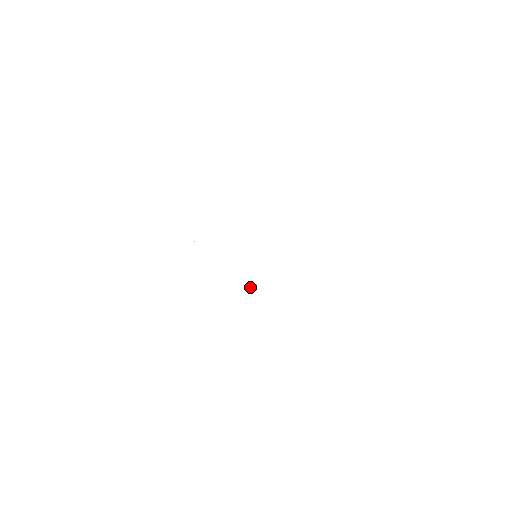
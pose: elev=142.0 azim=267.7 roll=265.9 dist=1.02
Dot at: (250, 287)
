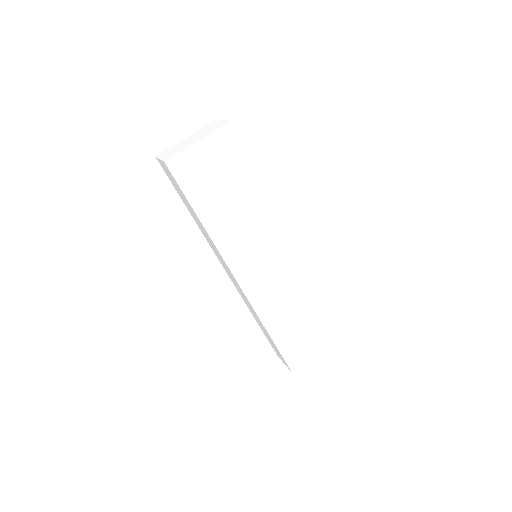
Dot at: (265, 268)
